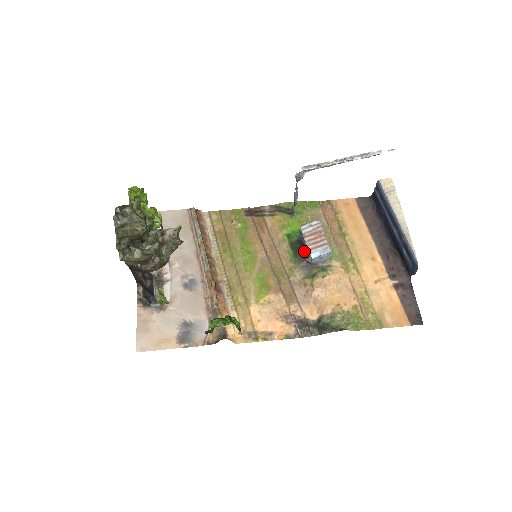
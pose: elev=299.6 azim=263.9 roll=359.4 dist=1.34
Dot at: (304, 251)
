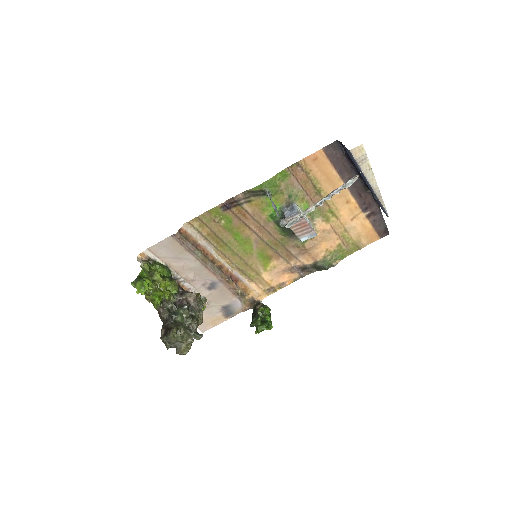
Dot at: occluded
